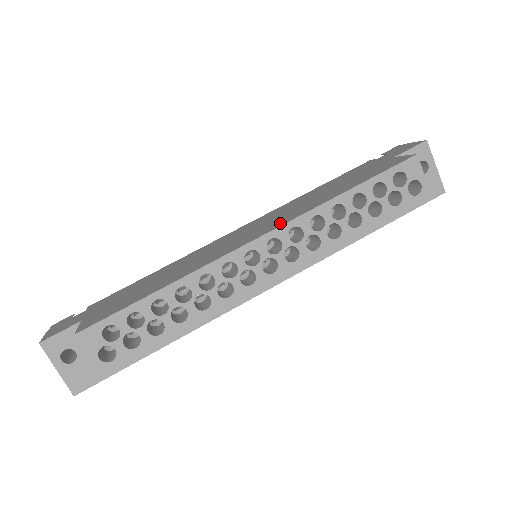
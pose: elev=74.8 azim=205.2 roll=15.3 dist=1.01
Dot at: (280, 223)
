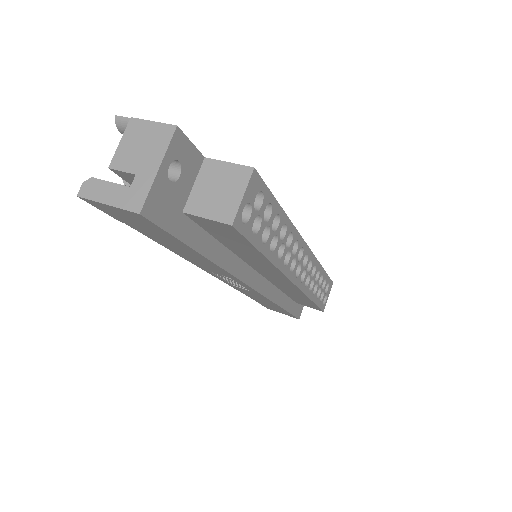
Dot at: occluded
